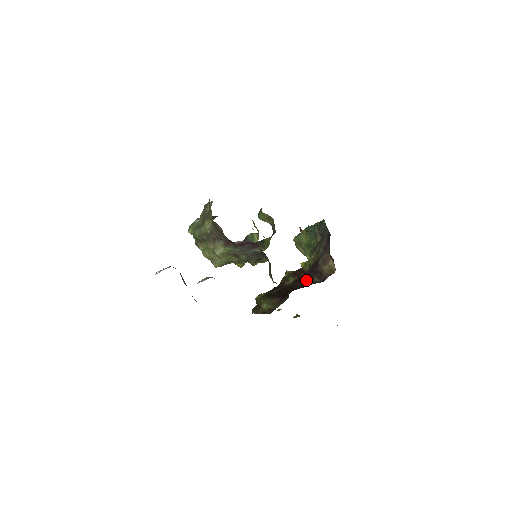
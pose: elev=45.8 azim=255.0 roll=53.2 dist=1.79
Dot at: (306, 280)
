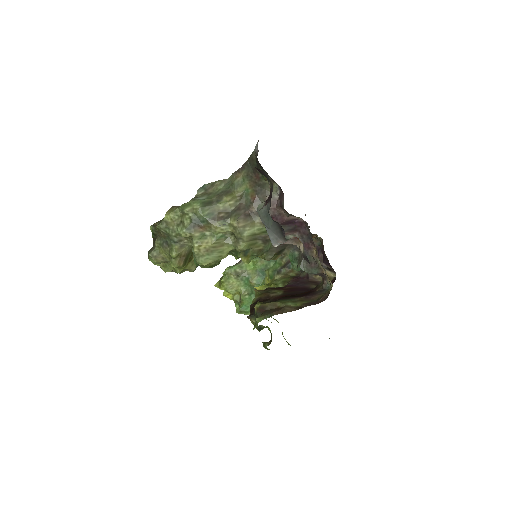
Dot at: (302, 288)
